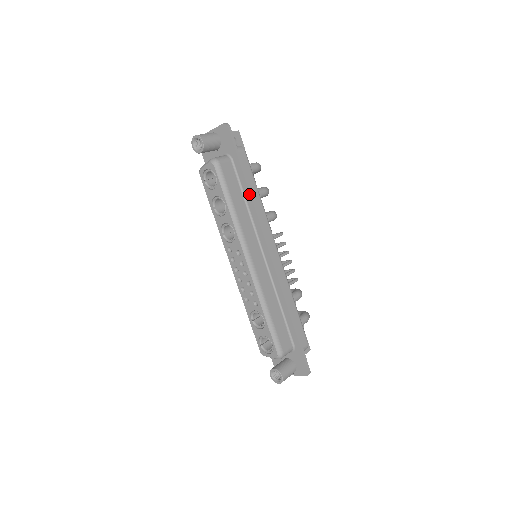
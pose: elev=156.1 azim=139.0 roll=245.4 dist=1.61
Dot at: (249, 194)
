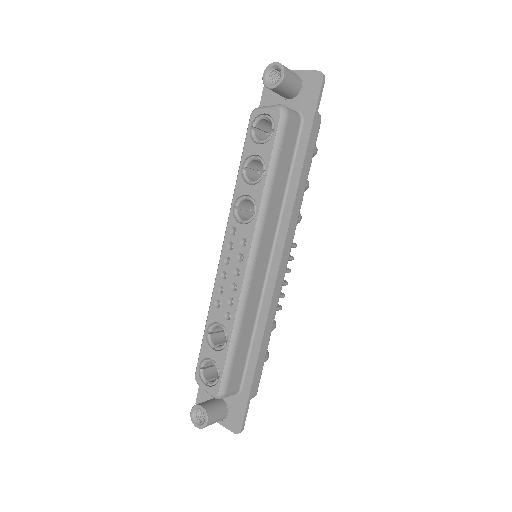
Dot at: (298, 177)
